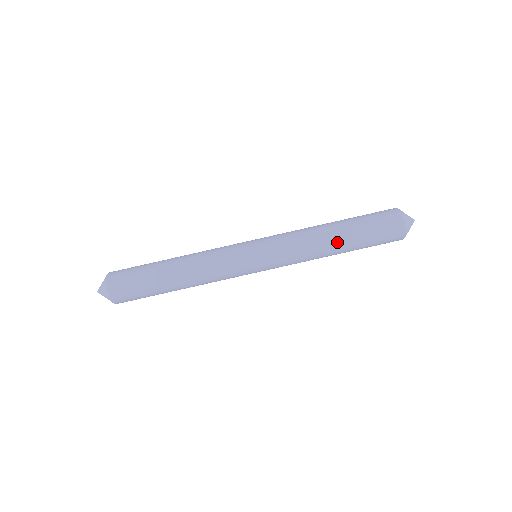
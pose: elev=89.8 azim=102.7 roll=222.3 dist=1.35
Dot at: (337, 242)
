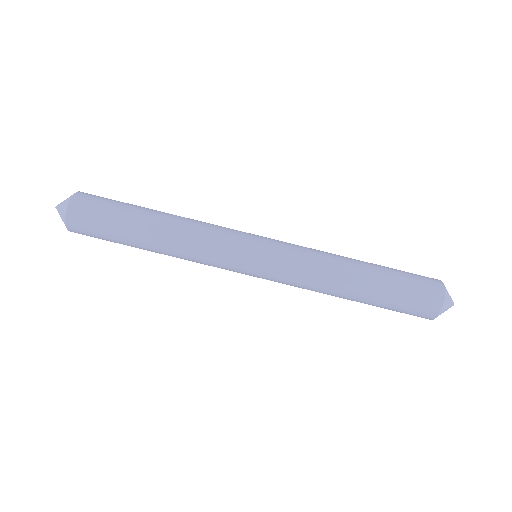
Dot at: (353, 293)
